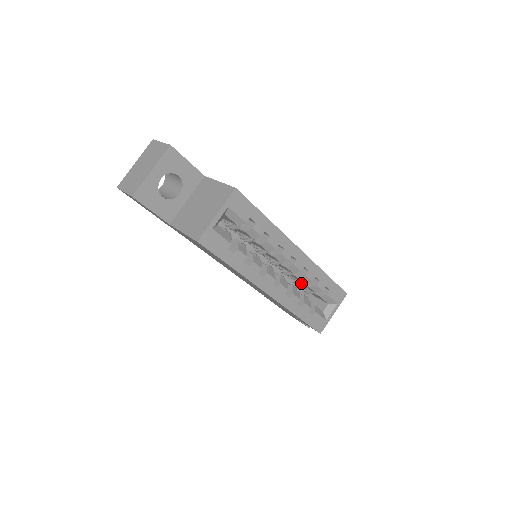
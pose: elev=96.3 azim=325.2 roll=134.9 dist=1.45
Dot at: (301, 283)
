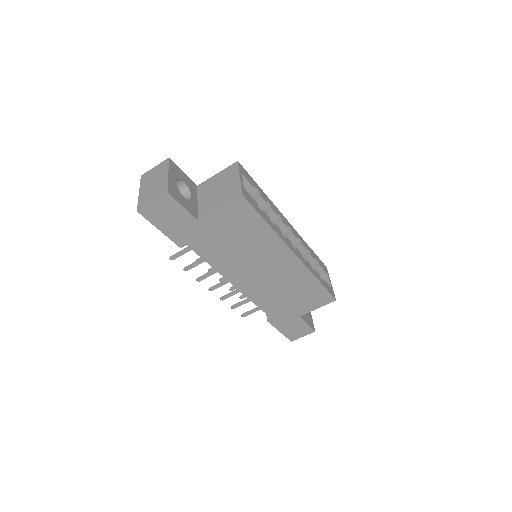
Dot at: occluded
